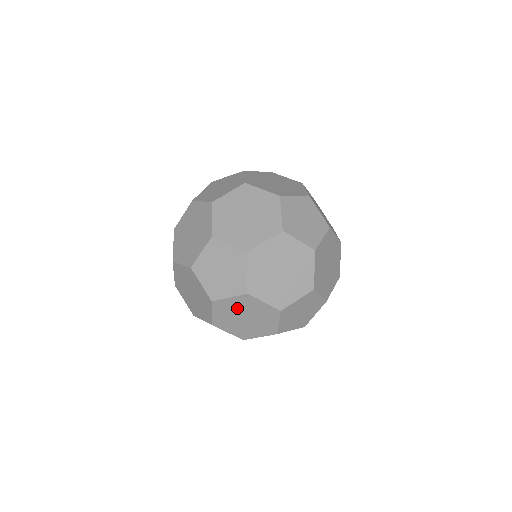
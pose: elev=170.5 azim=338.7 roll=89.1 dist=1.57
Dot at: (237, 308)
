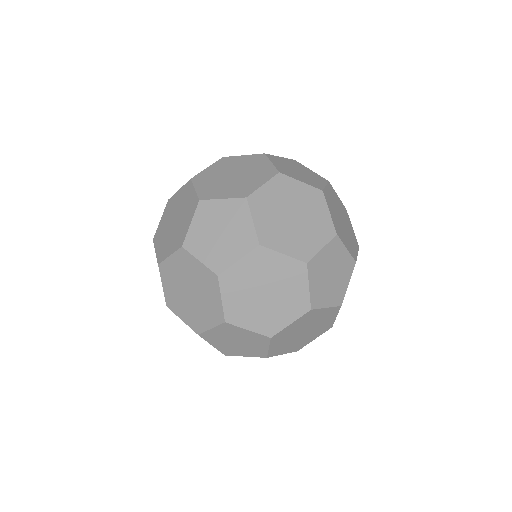
Dot at: occluded
